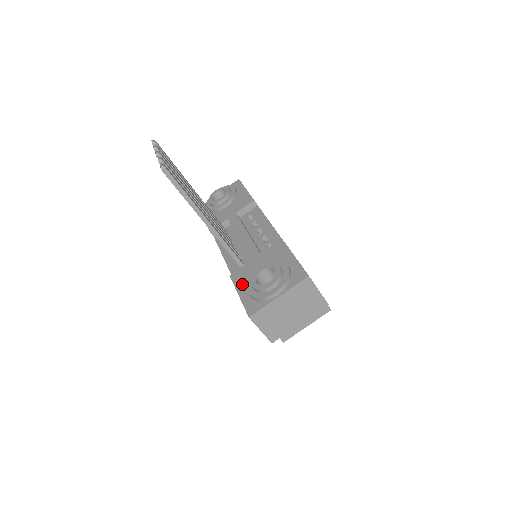
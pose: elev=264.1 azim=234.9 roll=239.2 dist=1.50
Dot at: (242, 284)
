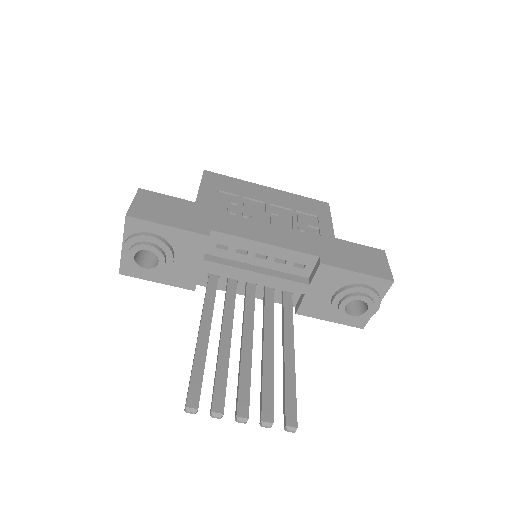
Dot at: (323, 314)
